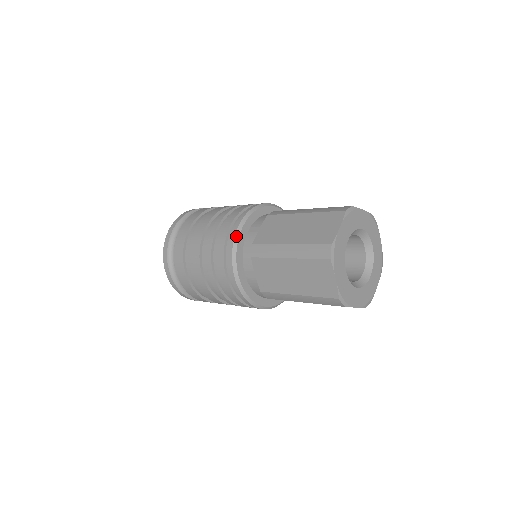
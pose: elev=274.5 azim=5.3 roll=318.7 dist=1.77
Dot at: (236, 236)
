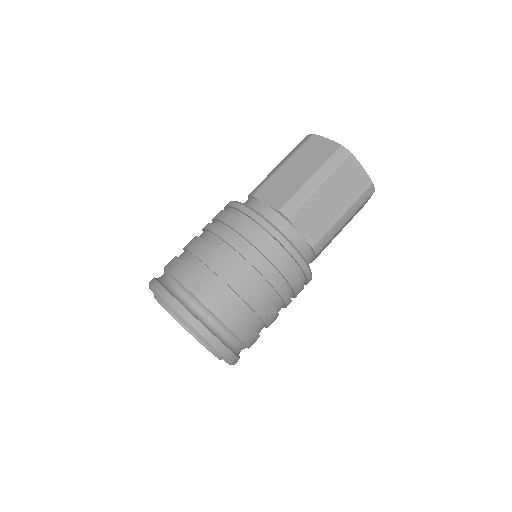
Dot at: (260, 216)
